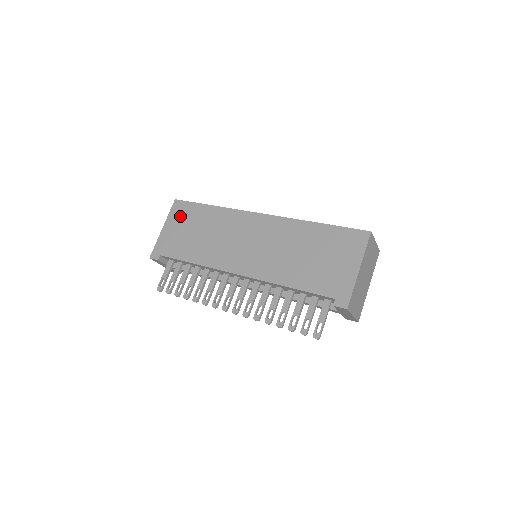
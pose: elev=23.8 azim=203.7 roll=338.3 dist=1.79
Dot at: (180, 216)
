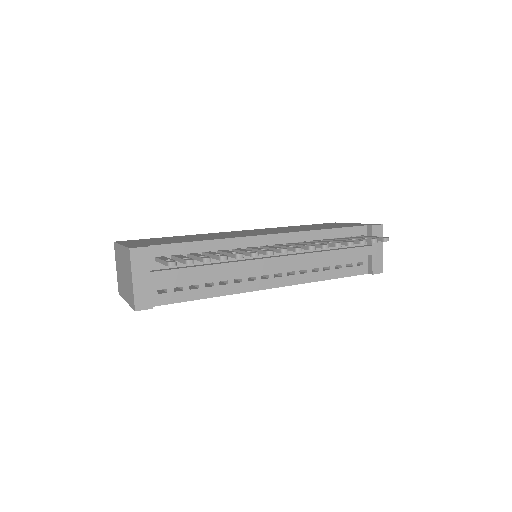
Dot at: (139, 241)
